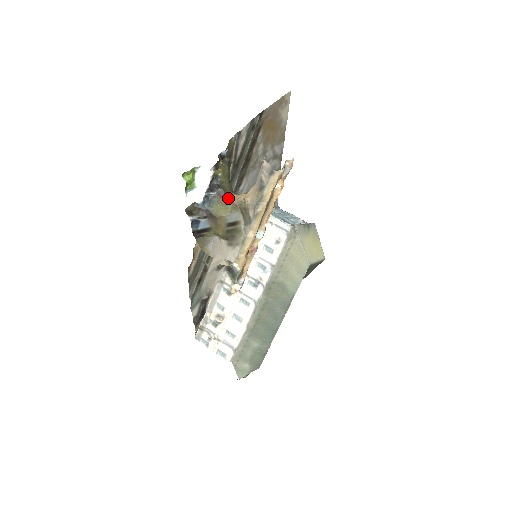
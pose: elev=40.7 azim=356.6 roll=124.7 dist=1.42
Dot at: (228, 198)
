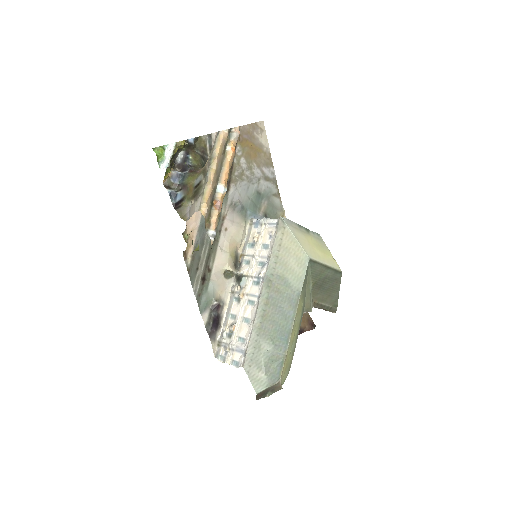
Dot at: (196, 171)
